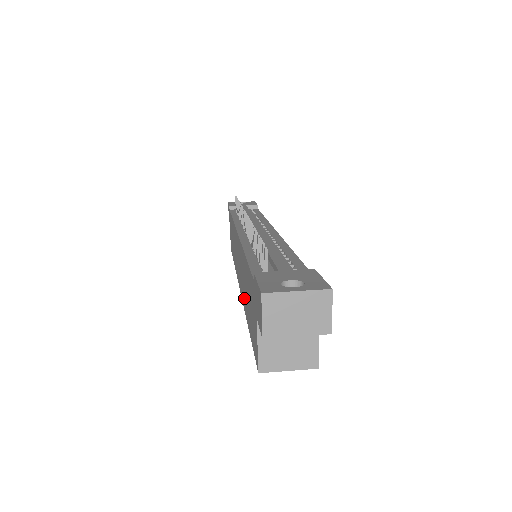
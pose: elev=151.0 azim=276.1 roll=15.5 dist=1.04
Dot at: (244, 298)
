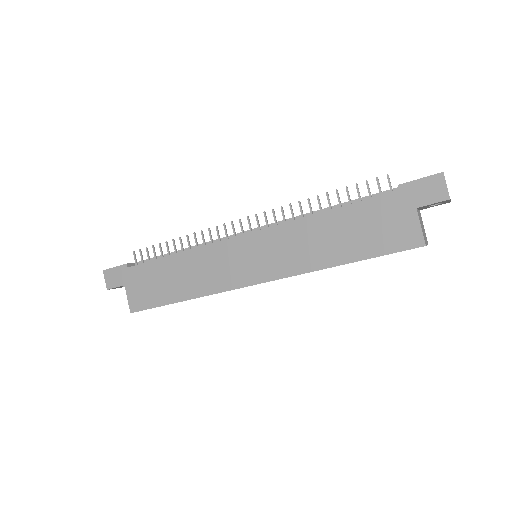
Dot at: (316, 258)
